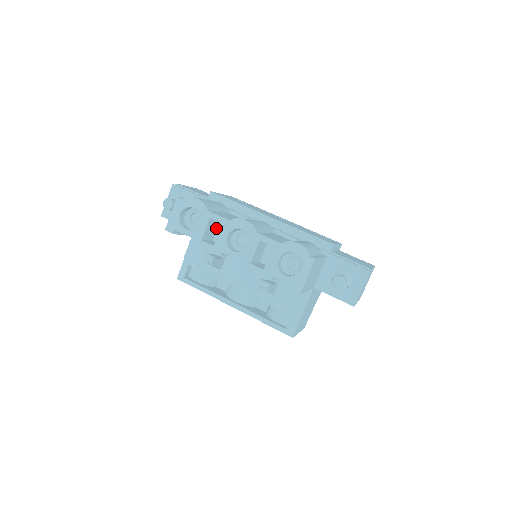
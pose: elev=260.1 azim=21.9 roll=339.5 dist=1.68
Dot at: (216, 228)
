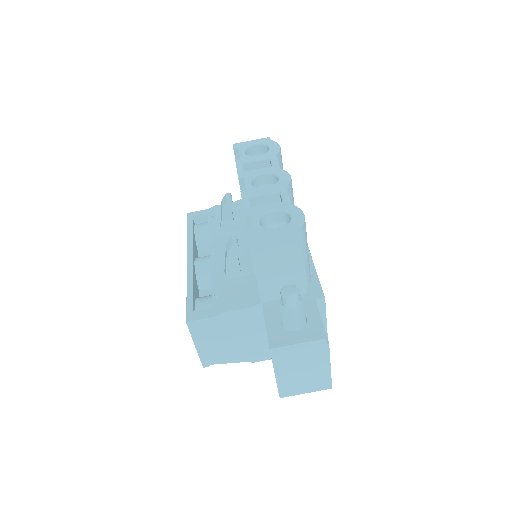
Dot at: occluded
